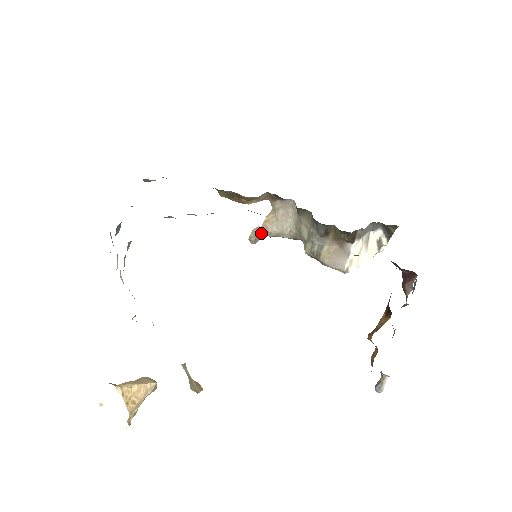
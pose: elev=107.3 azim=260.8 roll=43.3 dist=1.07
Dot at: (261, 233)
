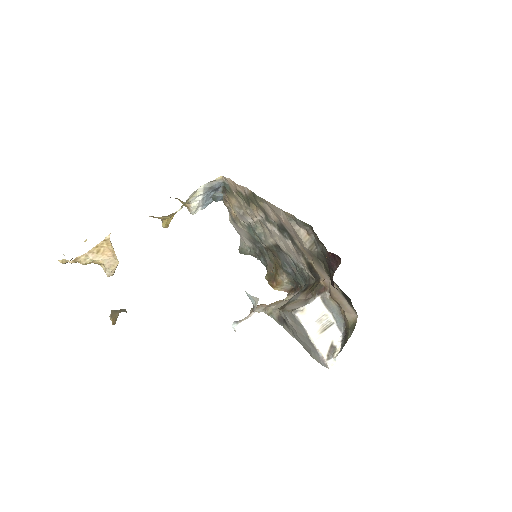
Dot at: (263, 307)
